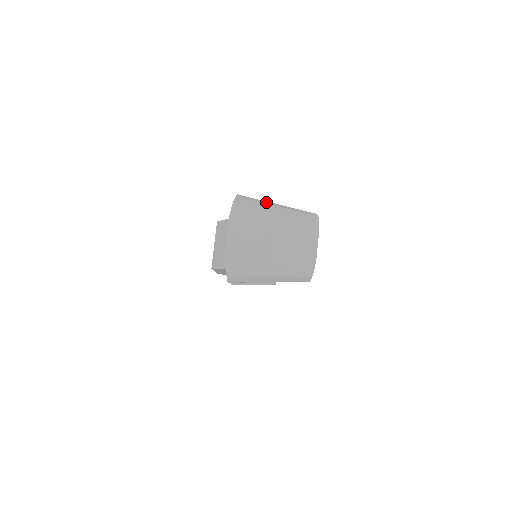
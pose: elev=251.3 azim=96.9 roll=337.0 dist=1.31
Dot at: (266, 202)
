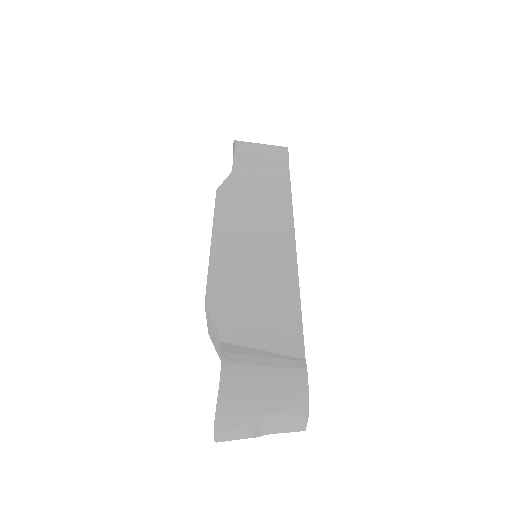
Dot at: (251, 387)
